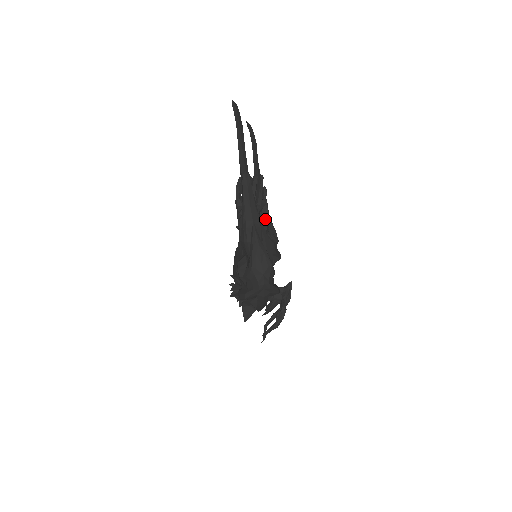
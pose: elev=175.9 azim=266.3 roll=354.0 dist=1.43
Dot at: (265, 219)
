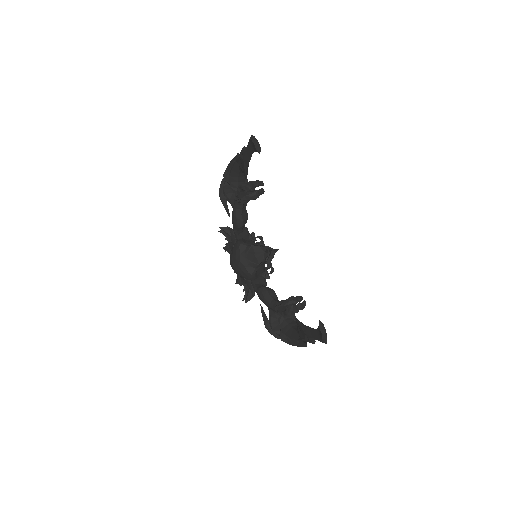
Dot at: (243, 177)
